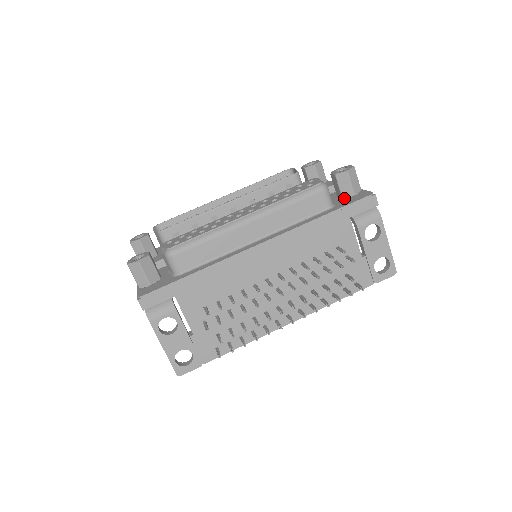
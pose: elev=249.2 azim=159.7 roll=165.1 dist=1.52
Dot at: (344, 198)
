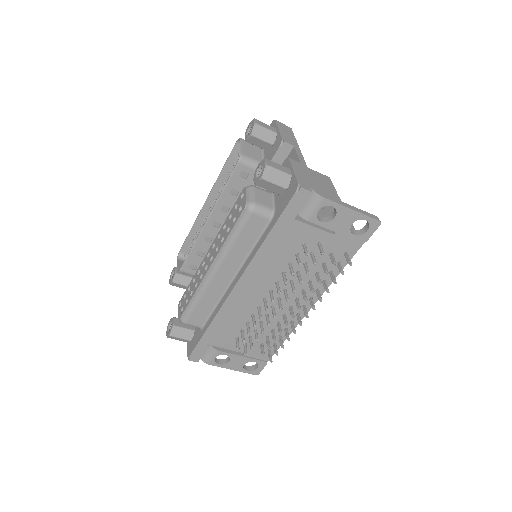
Dot at: (281, 194)
